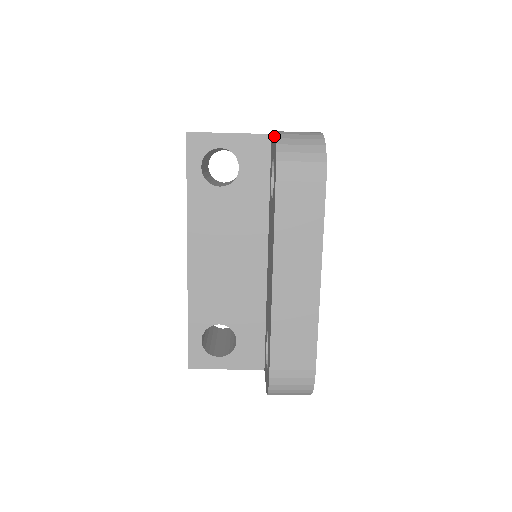
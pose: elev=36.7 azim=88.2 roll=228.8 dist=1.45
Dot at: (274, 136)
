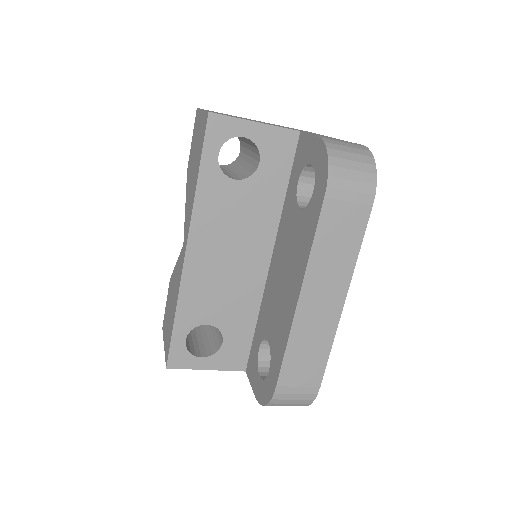
Dot at: (320, 142)
